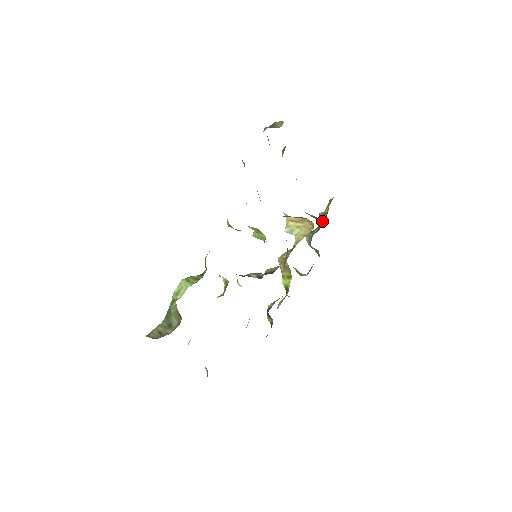
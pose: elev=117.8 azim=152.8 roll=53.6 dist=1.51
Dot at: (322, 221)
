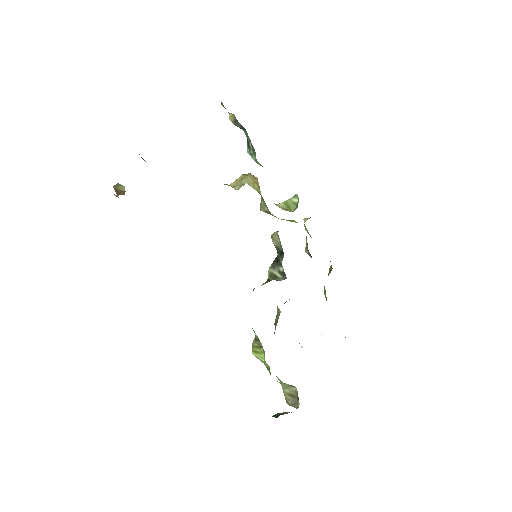
Dot at: (242, 129)
